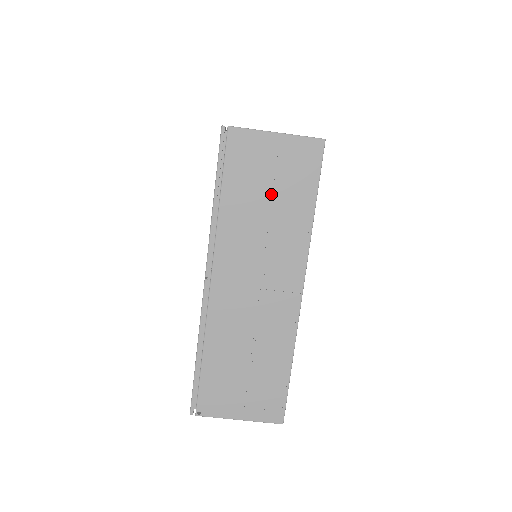
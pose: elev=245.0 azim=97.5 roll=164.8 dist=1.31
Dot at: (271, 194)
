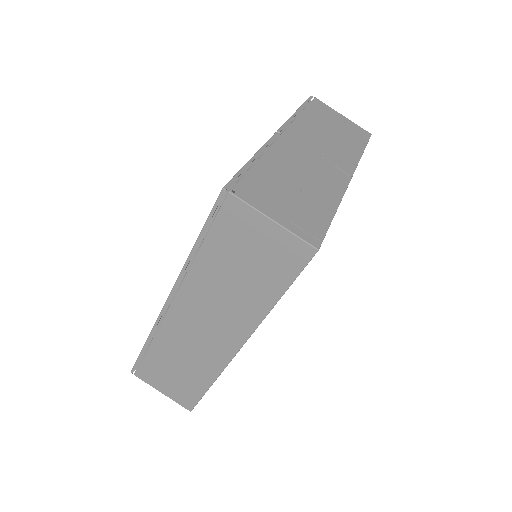
Dot at: (335, 130)
